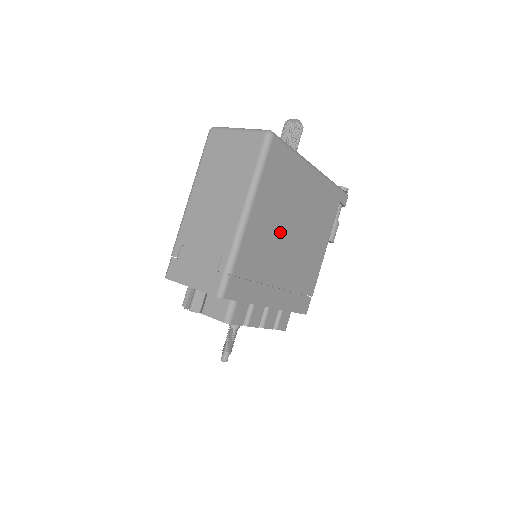
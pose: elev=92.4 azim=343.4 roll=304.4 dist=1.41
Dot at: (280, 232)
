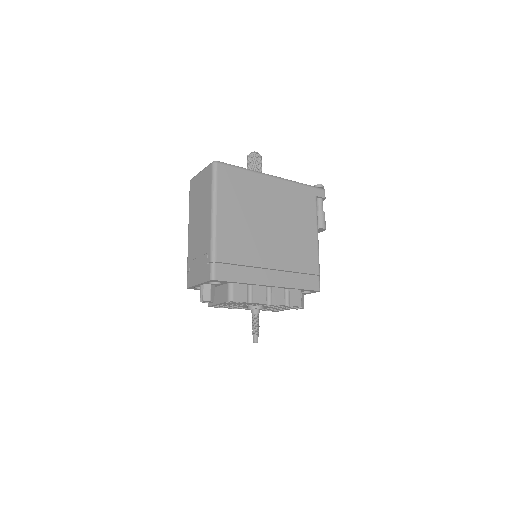
Dot at: (255, 227)
